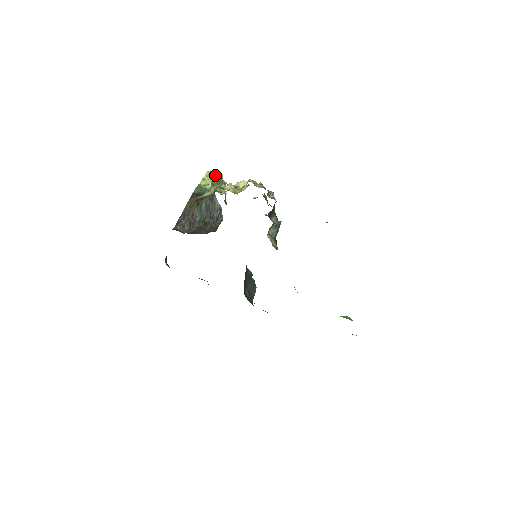
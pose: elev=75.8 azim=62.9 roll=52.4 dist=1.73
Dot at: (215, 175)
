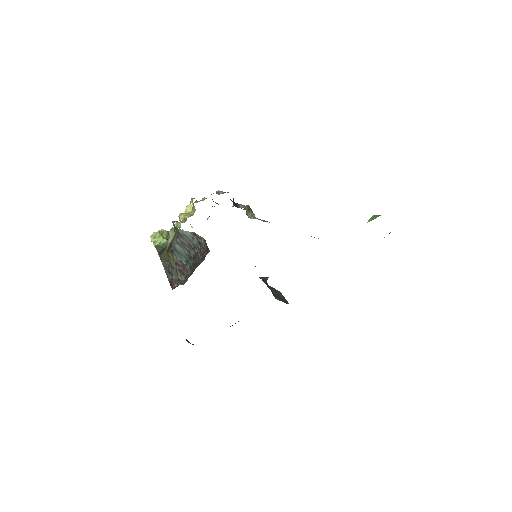
Dot at: (159, 232)
